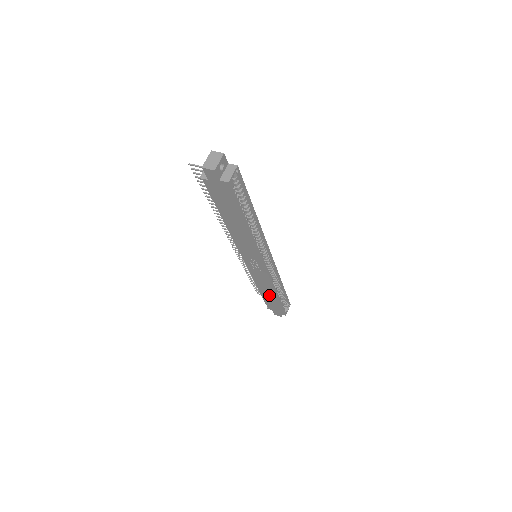
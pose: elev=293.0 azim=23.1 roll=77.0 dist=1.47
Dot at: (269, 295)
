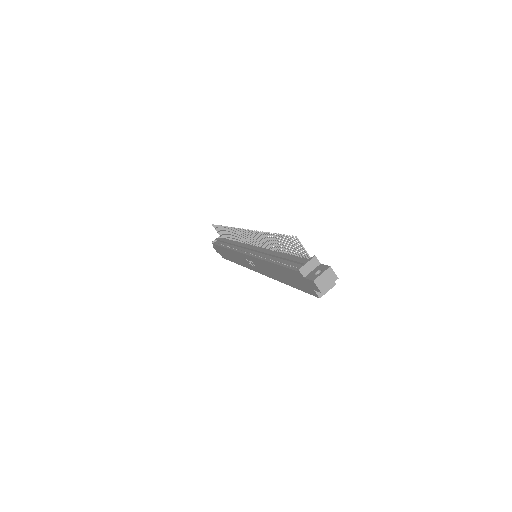
Dot at: (229, 255)
